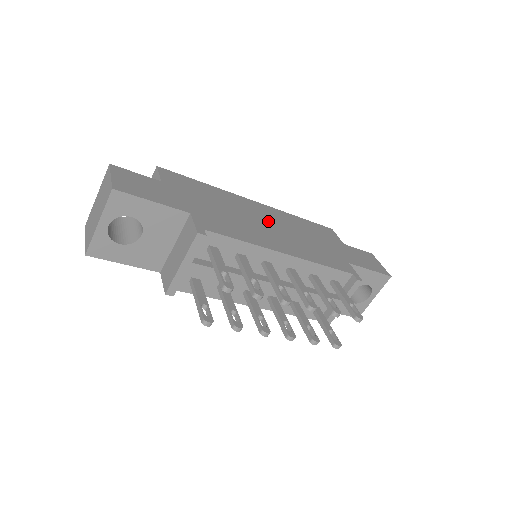
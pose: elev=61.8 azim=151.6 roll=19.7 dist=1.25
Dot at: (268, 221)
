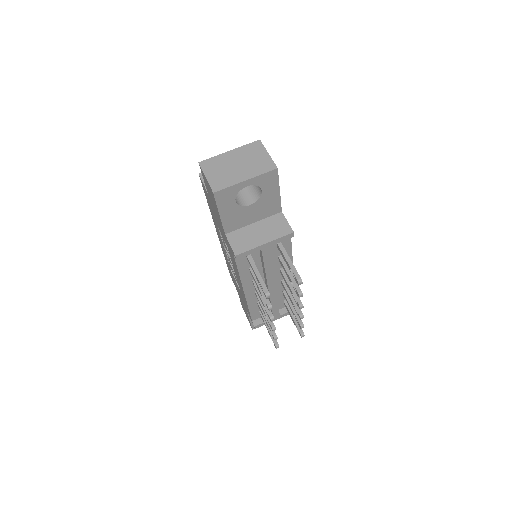
Dot at: occluded
